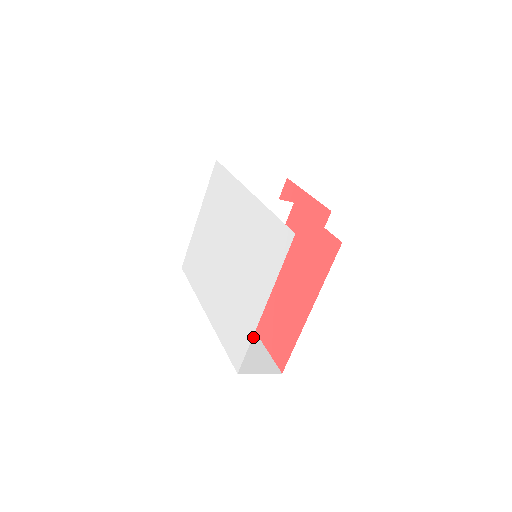
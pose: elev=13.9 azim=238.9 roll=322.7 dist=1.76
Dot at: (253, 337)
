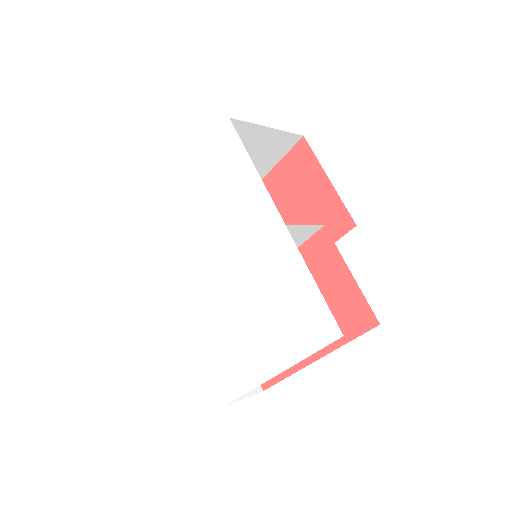
Dot at: occluded
